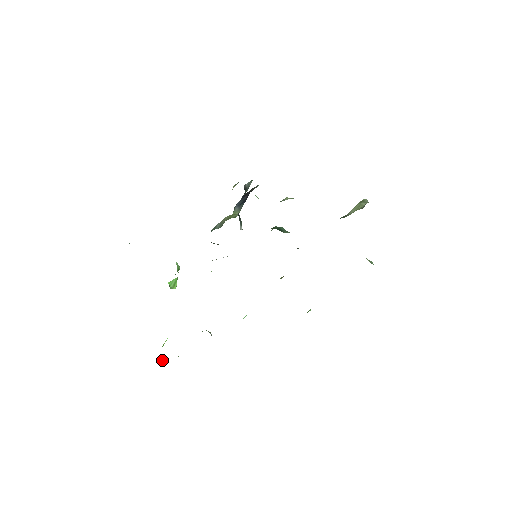
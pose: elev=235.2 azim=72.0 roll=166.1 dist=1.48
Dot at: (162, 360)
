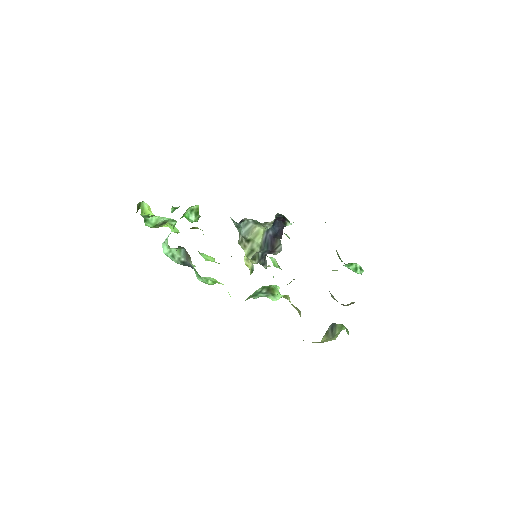
Dot at: (139, 206)
